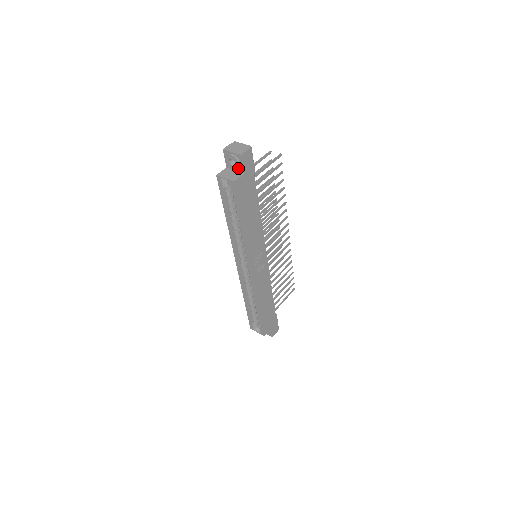
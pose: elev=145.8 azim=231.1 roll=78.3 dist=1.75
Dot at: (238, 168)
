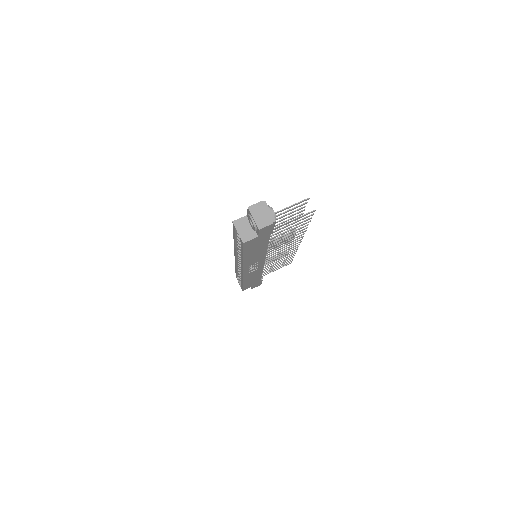
Dot at: (254, 230)
